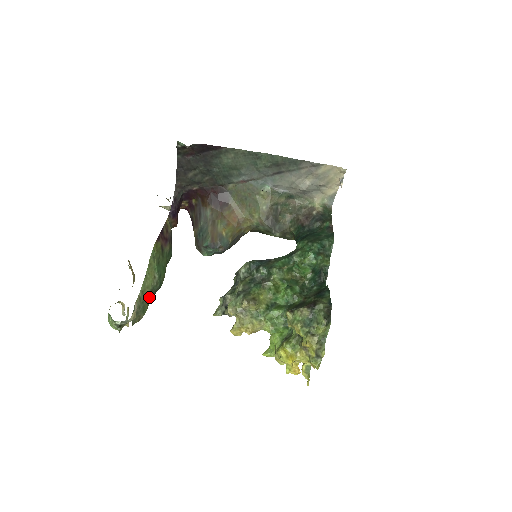
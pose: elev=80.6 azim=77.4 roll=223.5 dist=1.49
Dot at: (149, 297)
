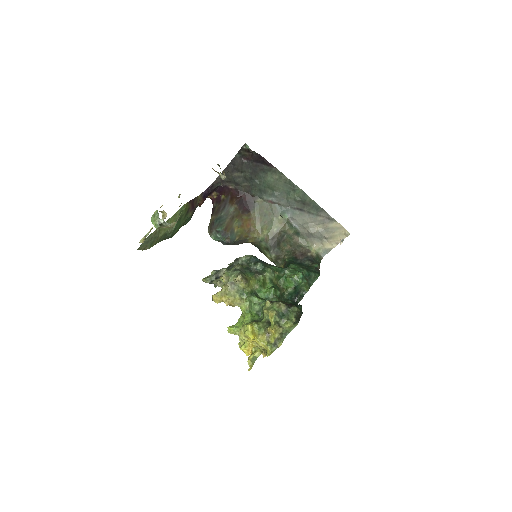
Dot at: (160, 238)
